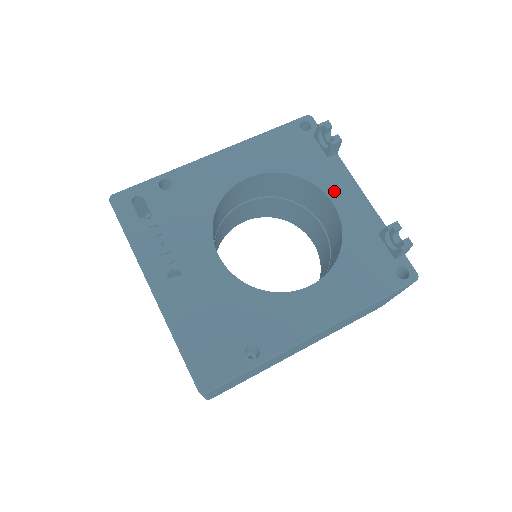
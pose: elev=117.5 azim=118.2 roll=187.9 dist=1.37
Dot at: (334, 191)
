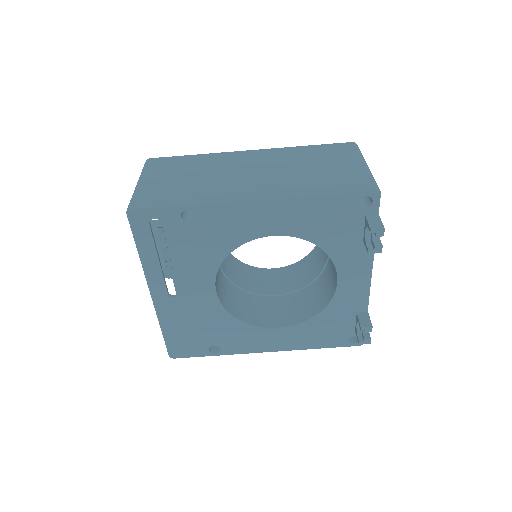
Dot at: (346, 272)
